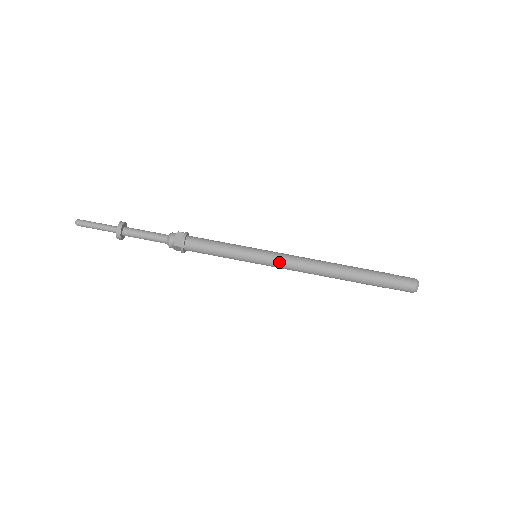
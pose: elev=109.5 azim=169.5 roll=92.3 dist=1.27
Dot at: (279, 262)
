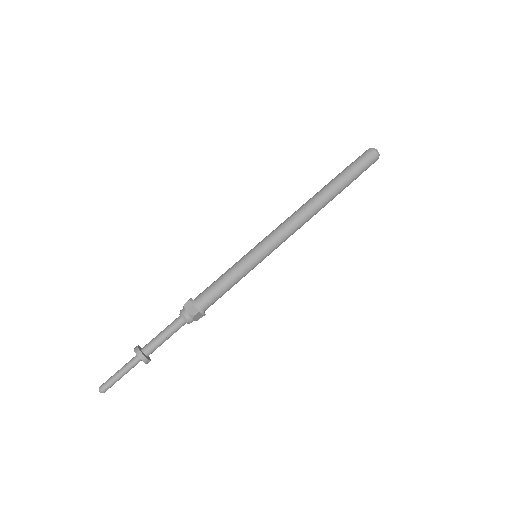
Dot at: (276, 240)
